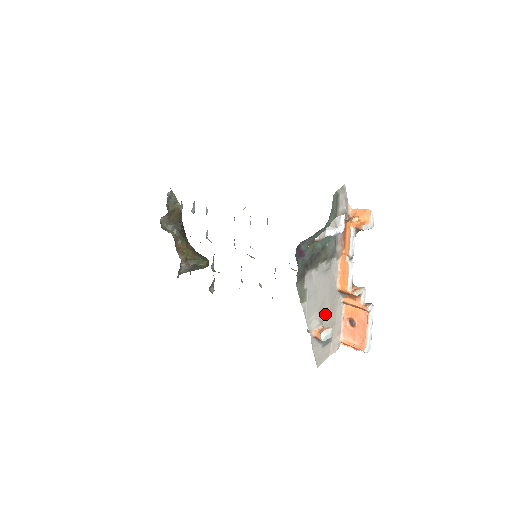
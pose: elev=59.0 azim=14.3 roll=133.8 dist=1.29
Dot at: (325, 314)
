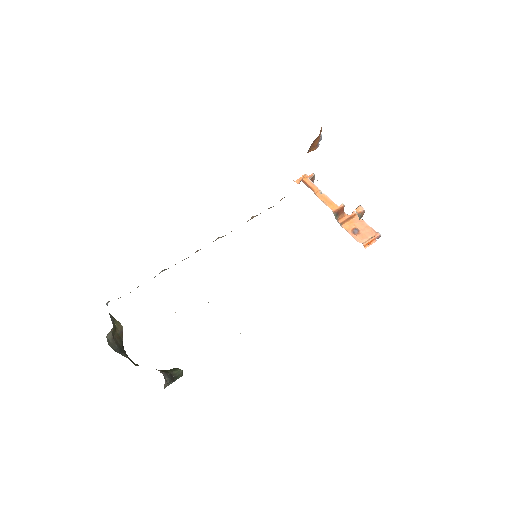
Dot at: occluded
